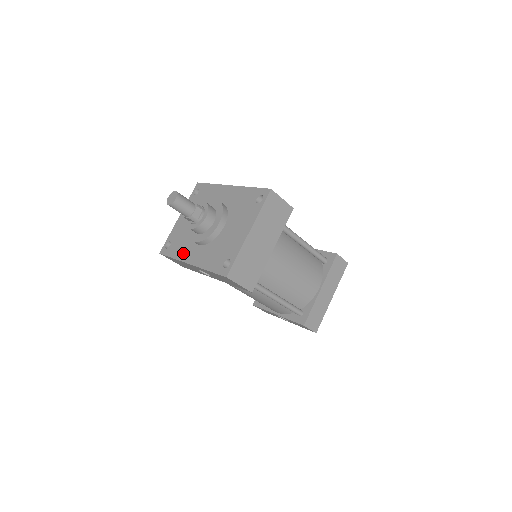
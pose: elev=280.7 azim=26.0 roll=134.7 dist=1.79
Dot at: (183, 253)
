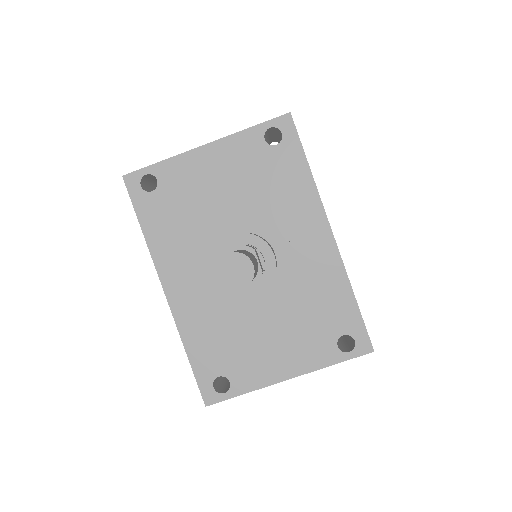
Dot at: (167, 252)
